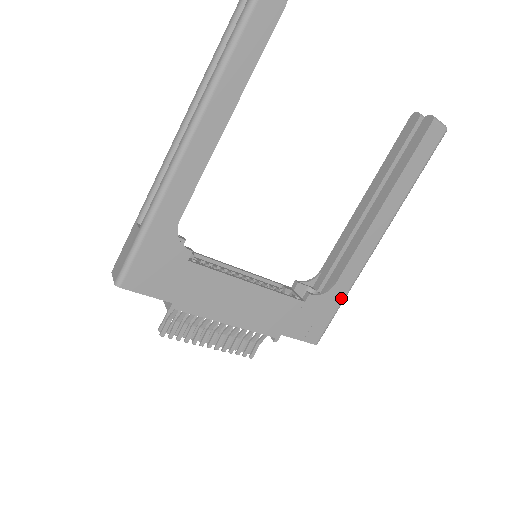
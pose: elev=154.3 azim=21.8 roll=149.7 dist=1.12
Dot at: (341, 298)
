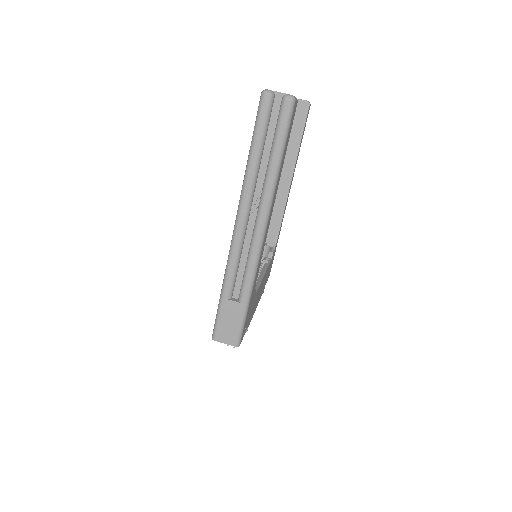
Dot at: occluded
